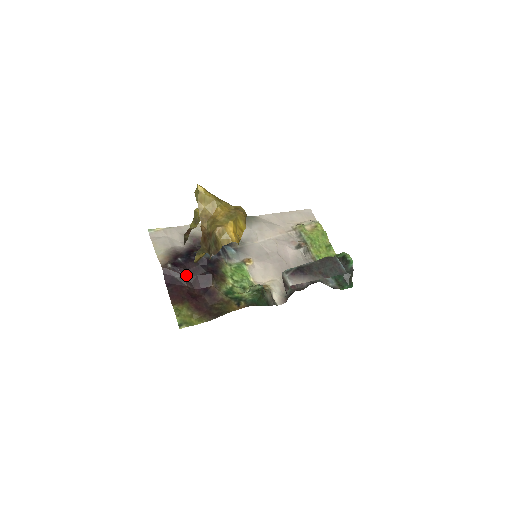
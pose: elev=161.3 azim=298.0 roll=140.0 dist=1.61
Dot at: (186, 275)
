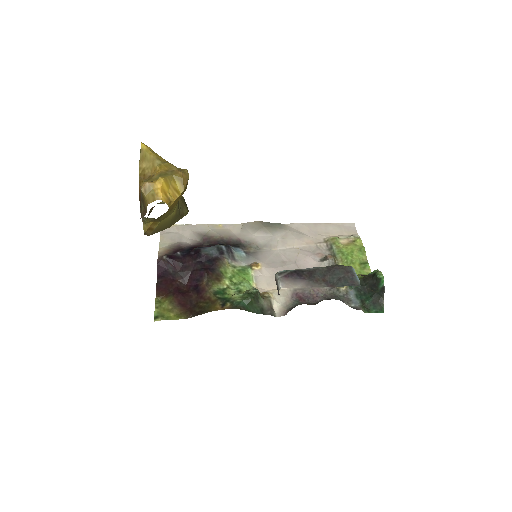
Dot at: (180, 269)
